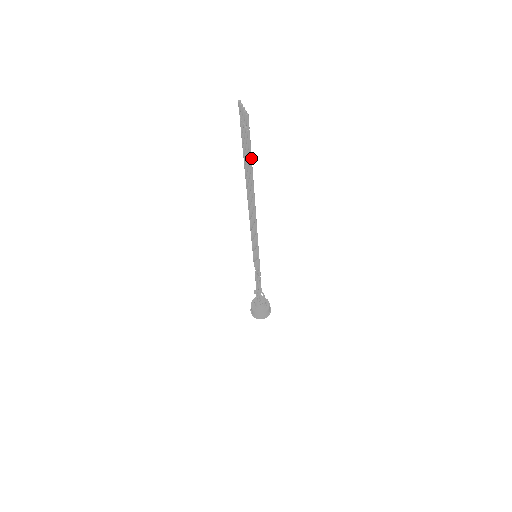
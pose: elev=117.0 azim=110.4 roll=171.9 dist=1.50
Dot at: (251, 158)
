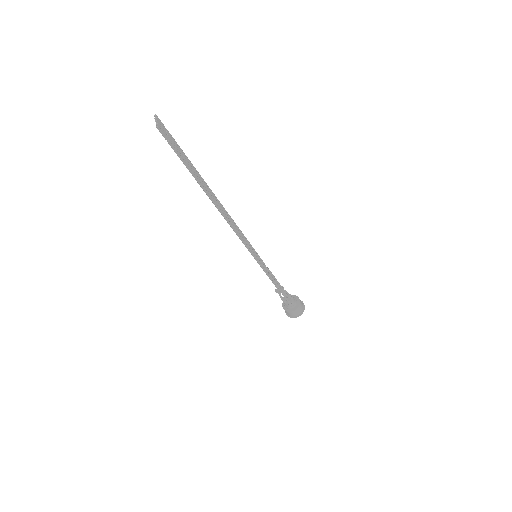
Dot at: (186, 165)
